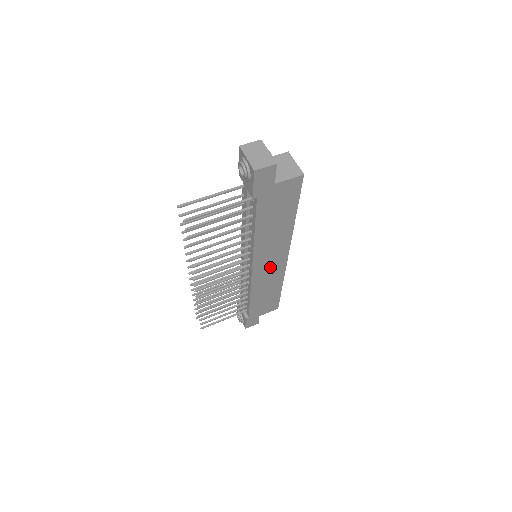
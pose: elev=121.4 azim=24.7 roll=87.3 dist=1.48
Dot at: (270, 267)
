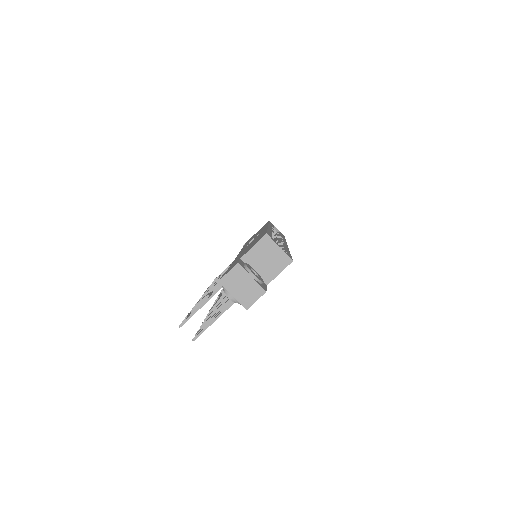
Dot at: occluded
